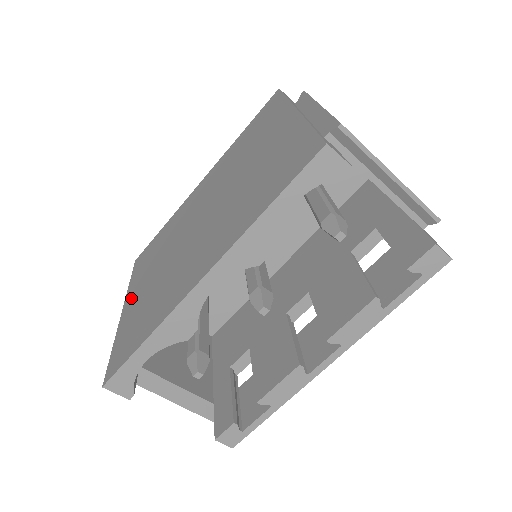
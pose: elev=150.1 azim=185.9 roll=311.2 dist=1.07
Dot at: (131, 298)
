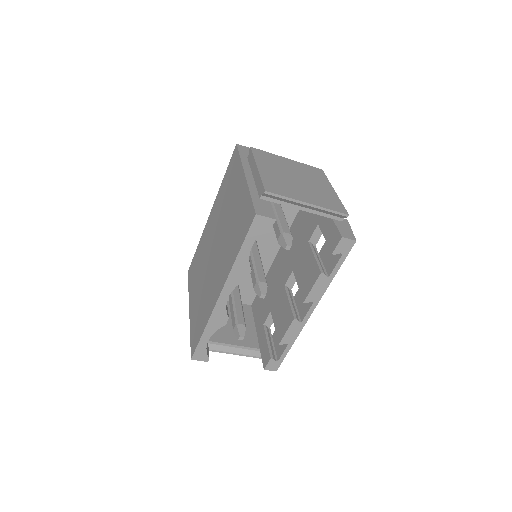
Dot at: (192, 302)
